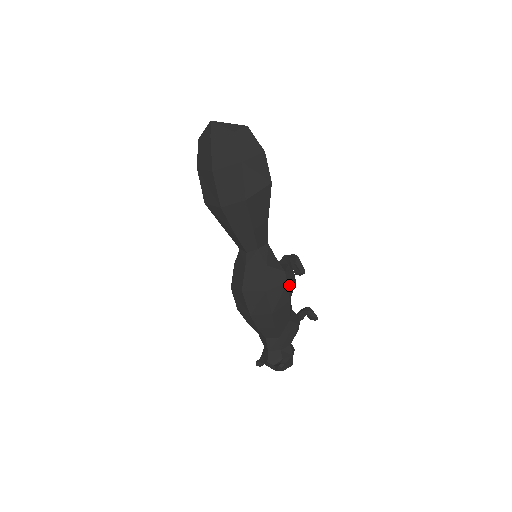
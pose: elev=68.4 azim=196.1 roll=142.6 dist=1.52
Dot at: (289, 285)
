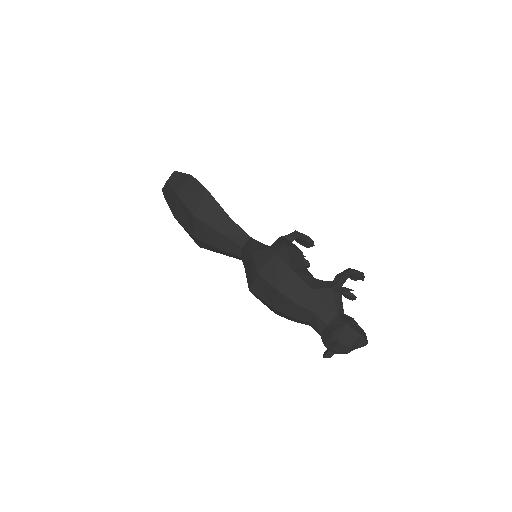
Dot at: (281, 256)
